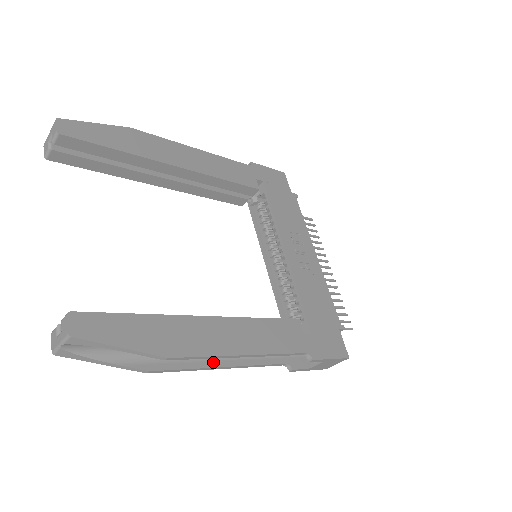
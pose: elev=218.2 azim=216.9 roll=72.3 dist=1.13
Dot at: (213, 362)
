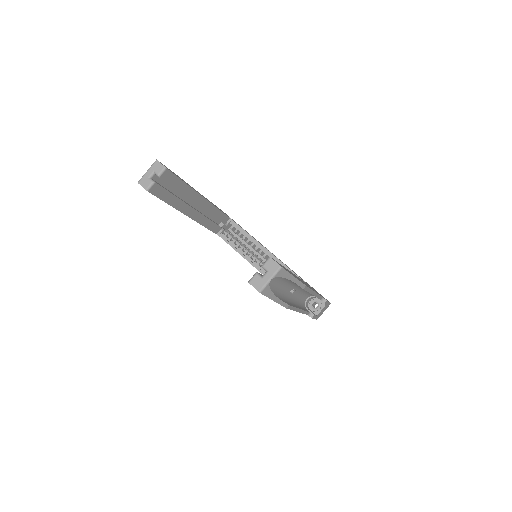
Dot at: (296, 306)
